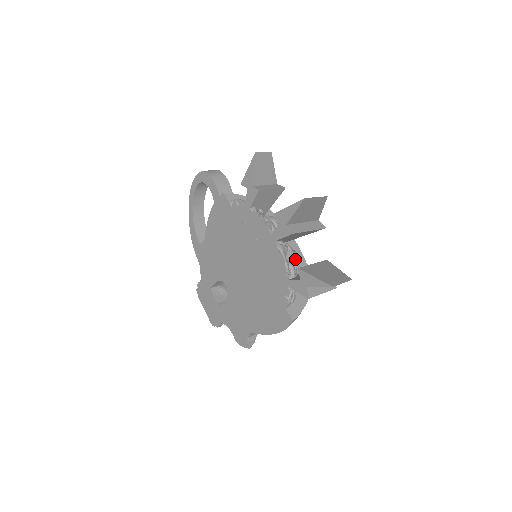
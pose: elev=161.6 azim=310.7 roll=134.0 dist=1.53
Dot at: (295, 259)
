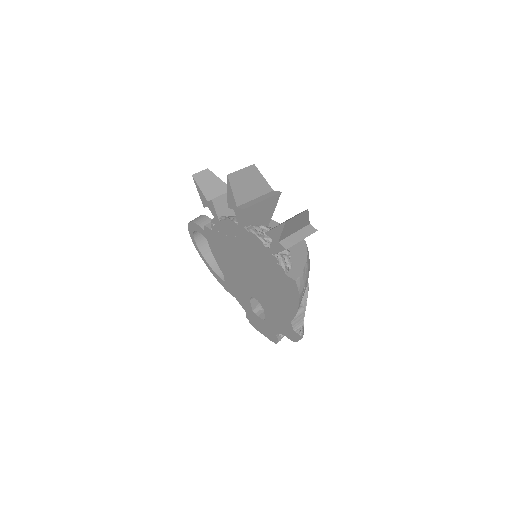
Dot at: occluded
